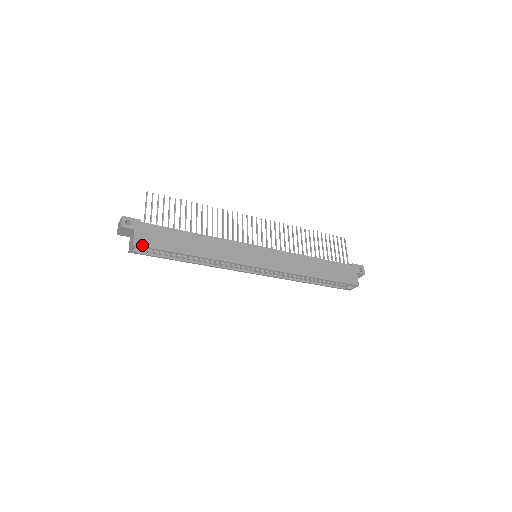
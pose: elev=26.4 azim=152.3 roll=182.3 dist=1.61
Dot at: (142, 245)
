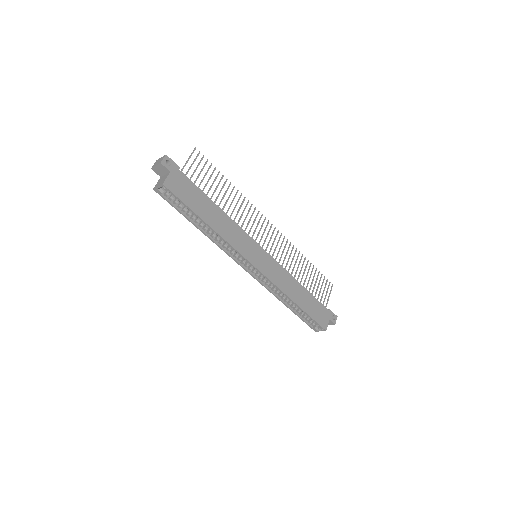
Dot at: (170, 189)
